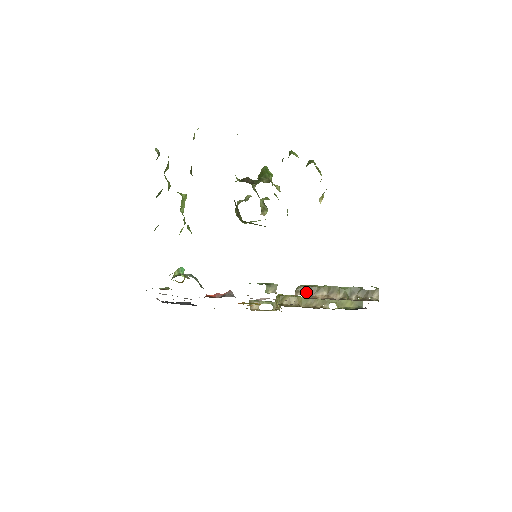
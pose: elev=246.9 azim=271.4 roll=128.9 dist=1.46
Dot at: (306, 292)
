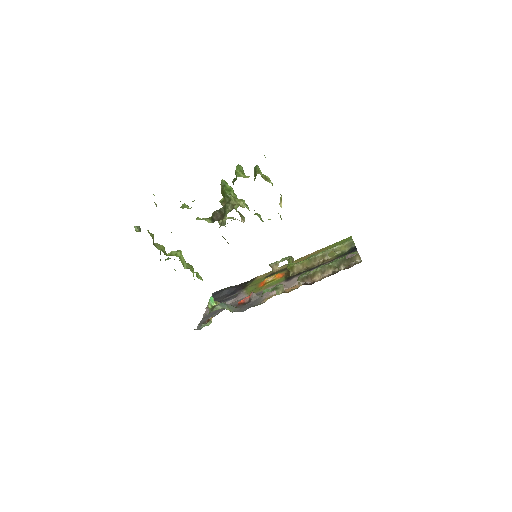
Dot at: (306, 280)
